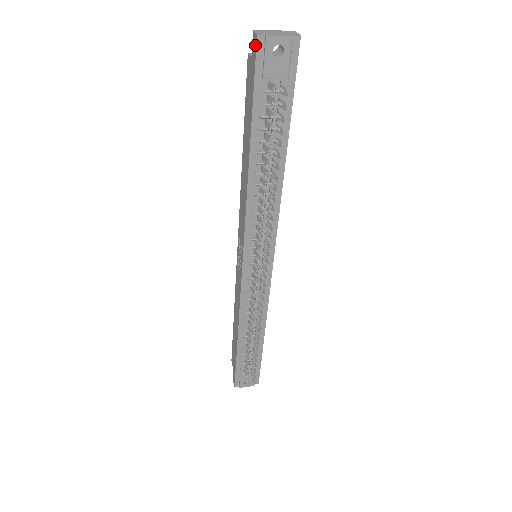
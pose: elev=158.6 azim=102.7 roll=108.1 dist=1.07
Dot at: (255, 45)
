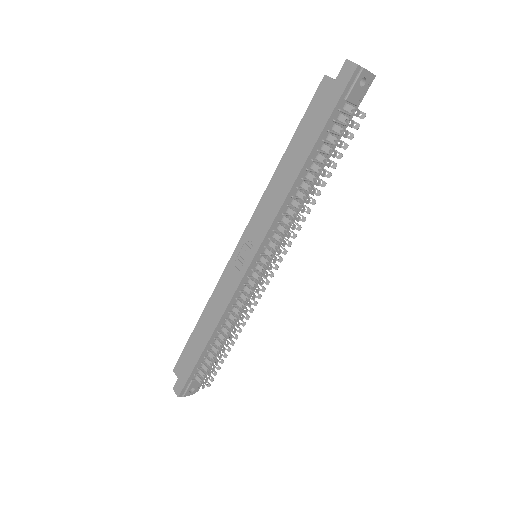
Dot at: (351, 72)
